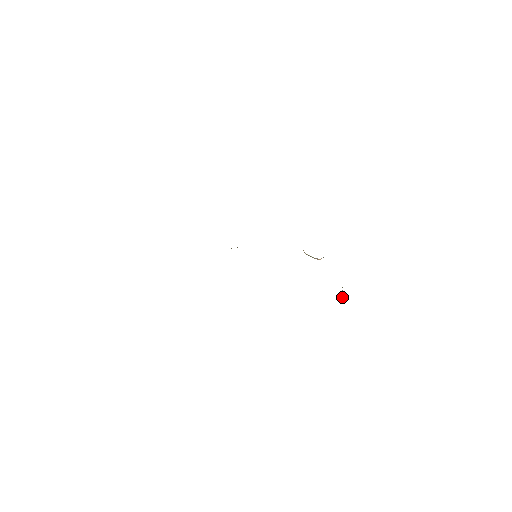
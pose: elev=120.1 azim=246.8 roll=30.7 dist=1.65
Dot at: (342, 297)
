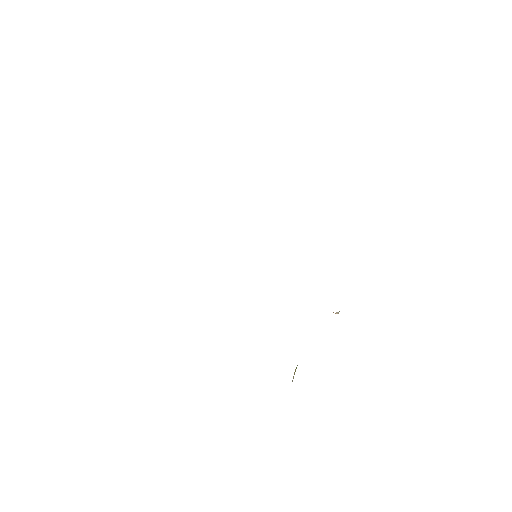
Dot at: occluded
